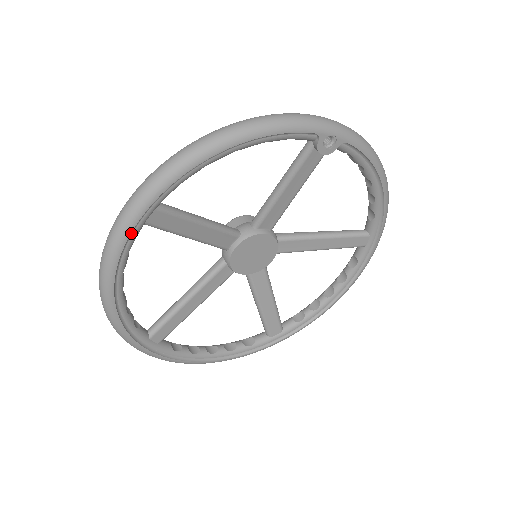
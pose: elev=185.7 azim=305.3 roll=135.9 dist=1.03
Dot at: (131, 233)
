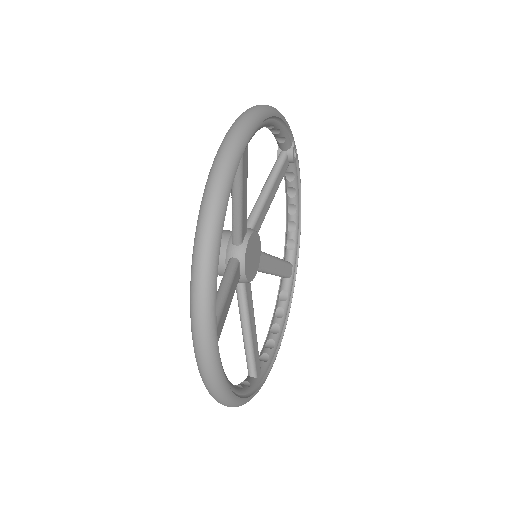
Dot at: (240, 156)
